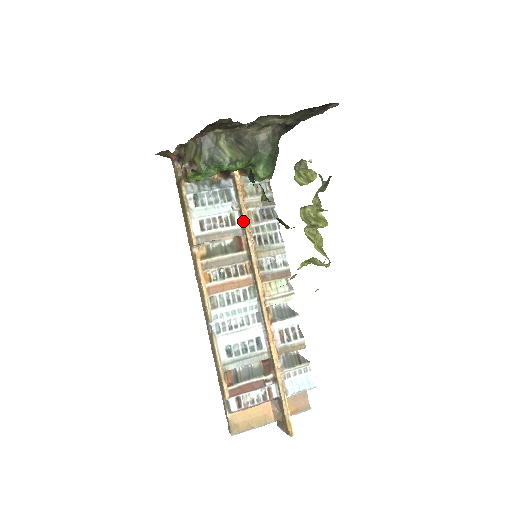
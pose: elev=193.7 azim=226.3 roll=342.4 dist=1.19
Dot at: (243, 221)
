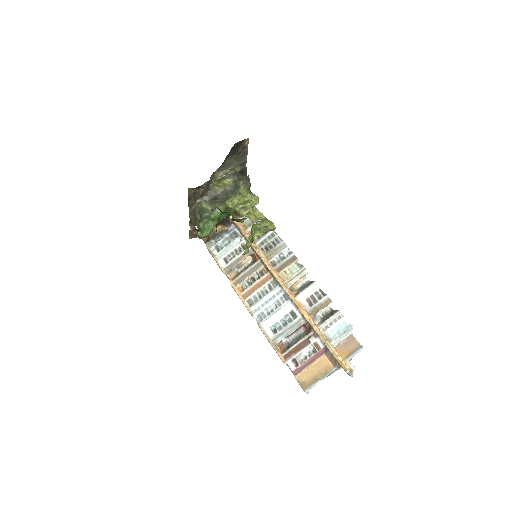
Dot at: occluded
